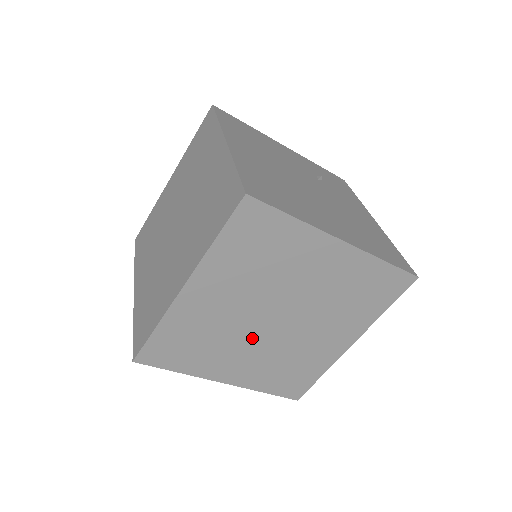
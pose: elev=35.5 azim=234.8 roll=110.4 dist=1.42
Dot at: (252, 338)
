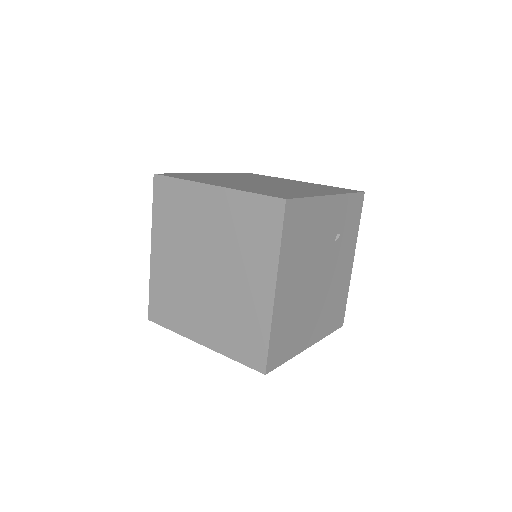
Dot at: occluded
